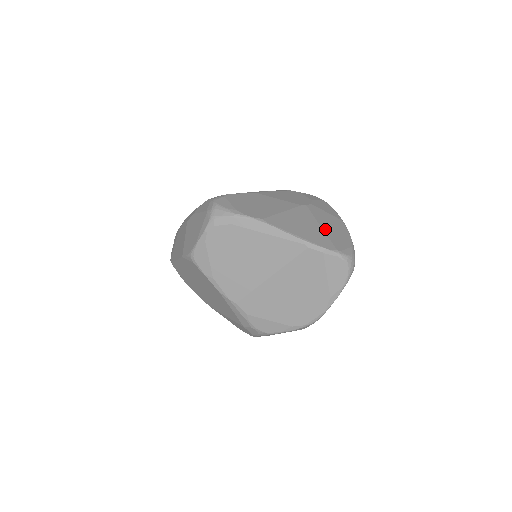
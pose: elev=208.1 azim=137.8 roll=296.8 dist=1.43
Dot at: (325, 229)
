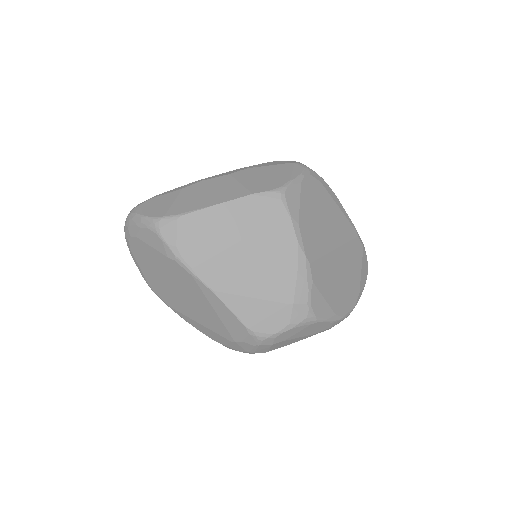
Dot at: occluded
